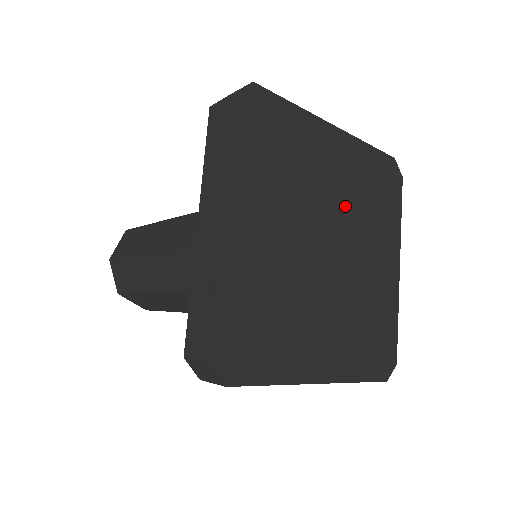
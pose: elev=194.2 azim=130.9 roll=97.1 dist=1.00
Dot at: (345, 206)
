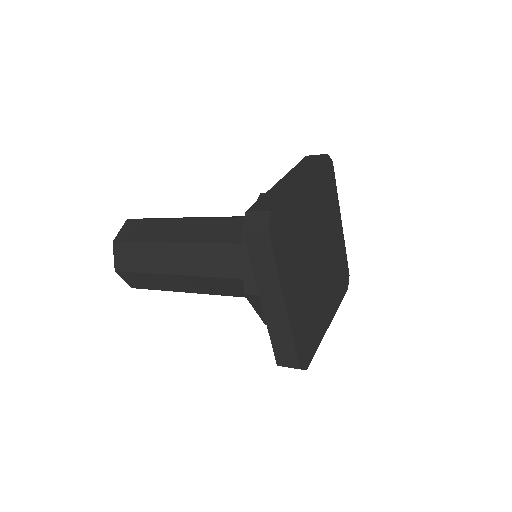
Dot at: (330, 255)
